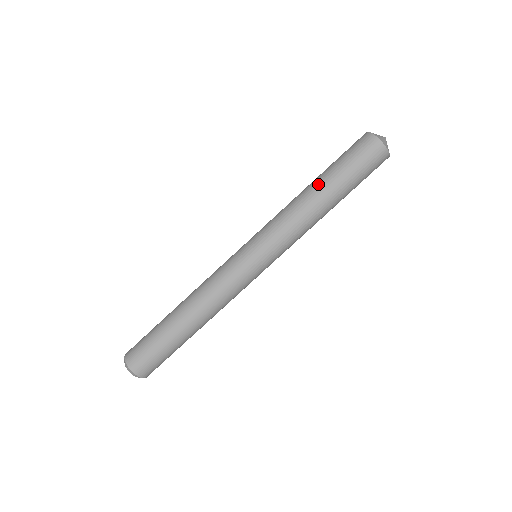
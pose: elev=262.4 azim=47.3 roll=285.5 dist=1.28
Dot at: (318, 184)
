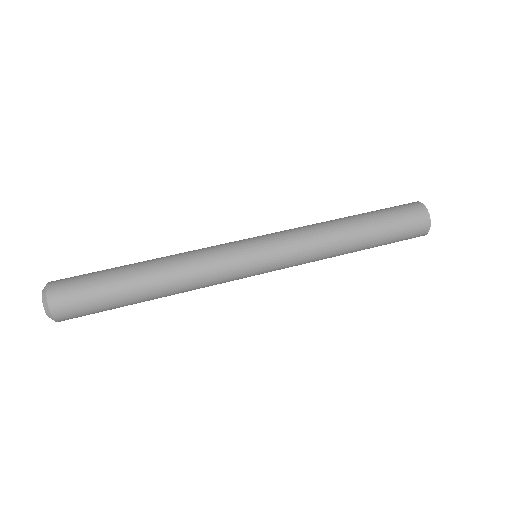
Dot at: (354, 219)
